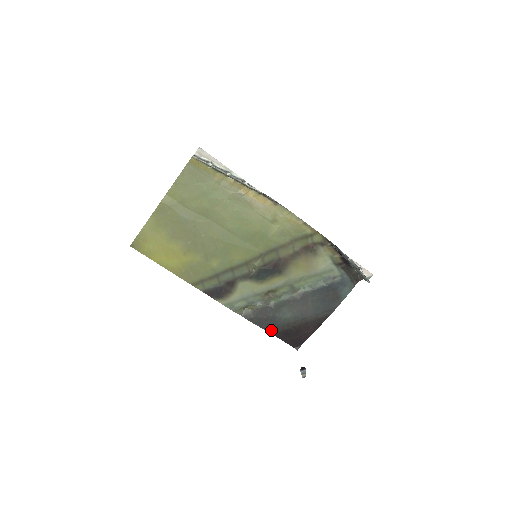
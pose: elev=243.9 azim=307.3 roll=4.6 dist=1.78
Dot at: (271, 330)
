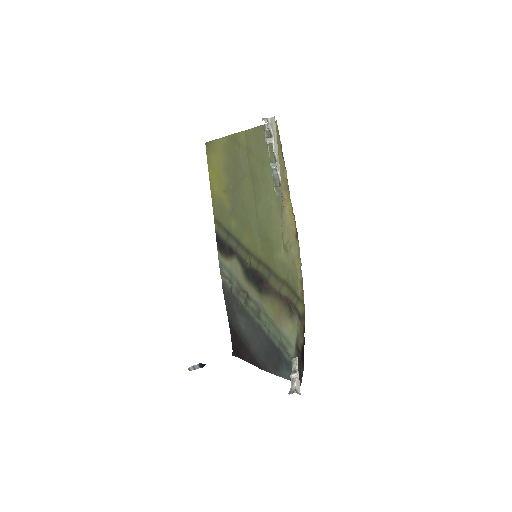
Dot at: (230, 318)
